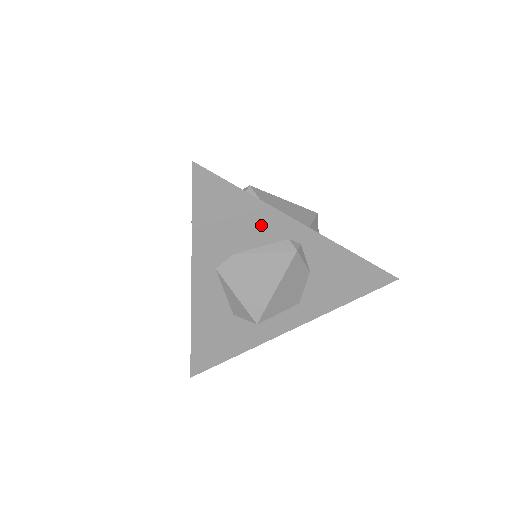
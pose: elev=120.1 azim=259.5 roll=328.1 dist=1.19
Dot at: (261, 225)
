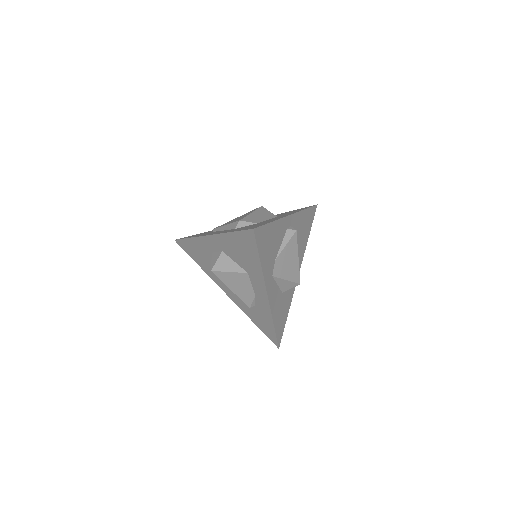
Dot at: (278, 233)
